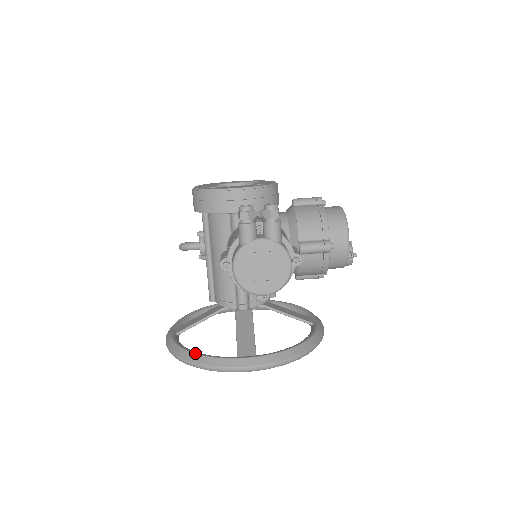
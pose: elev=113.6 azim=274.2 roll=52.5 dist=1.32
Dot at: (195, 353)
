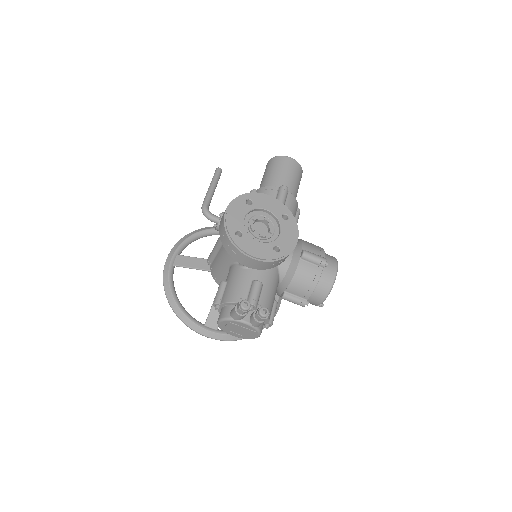
Dot at: (178, 307)
